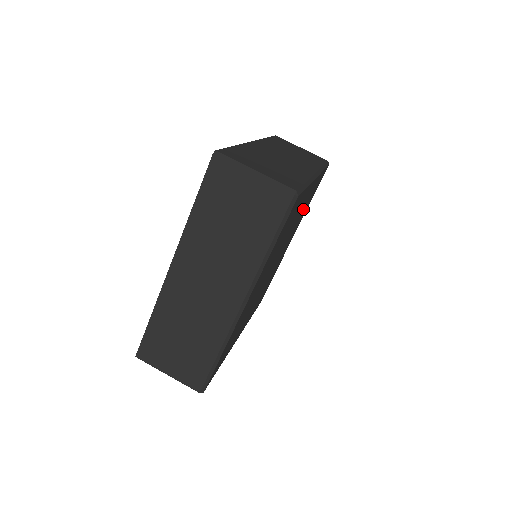
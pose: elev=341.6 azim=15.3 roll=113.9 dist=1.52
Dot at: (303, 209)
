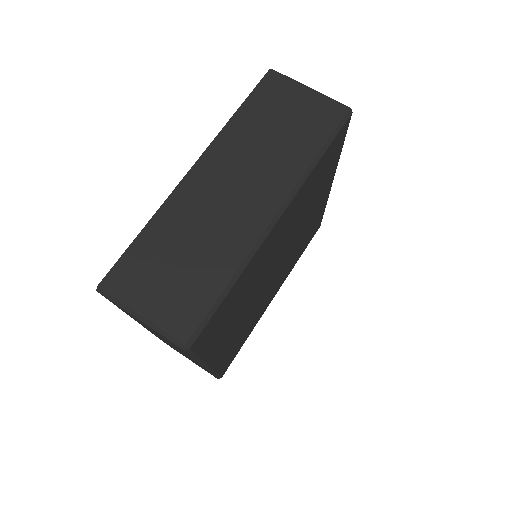
Dot at: (301, 207)
